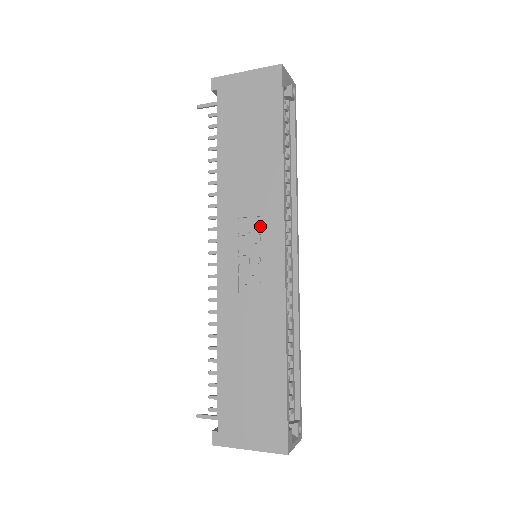
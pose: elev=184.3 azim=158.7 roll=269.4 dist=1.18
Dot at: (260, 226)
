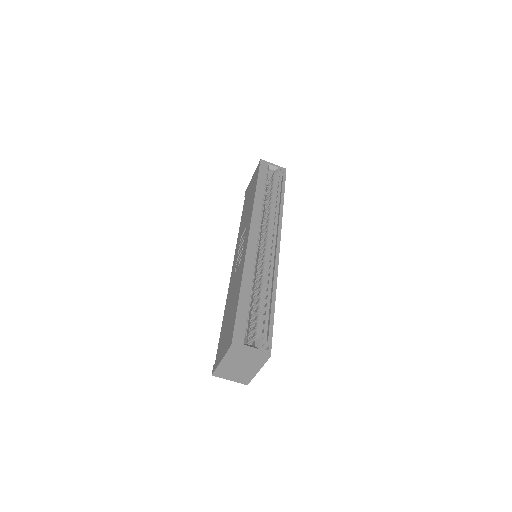
Dot at: occluded
